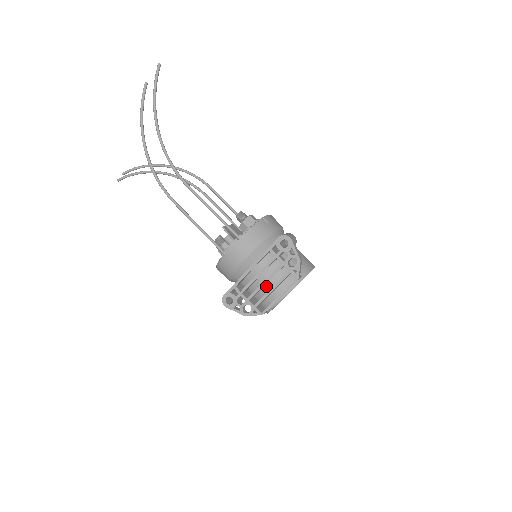
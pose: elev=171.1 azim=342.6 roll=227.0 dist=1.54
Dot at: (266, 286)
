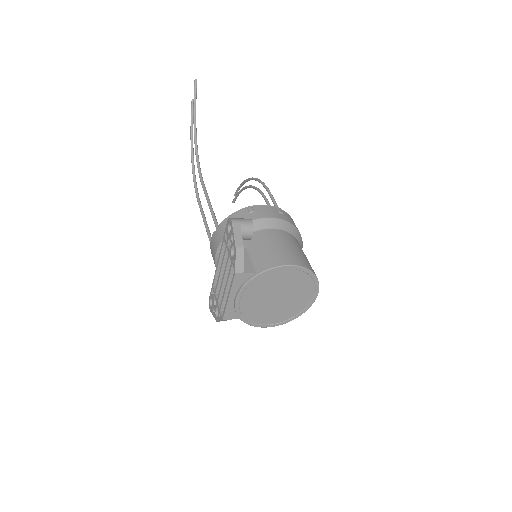
Dot at: occluded
